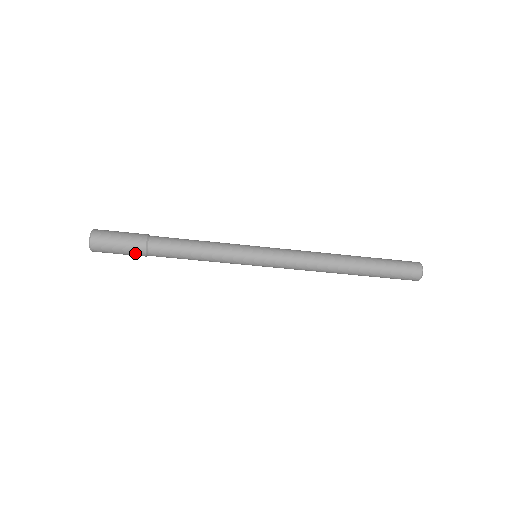
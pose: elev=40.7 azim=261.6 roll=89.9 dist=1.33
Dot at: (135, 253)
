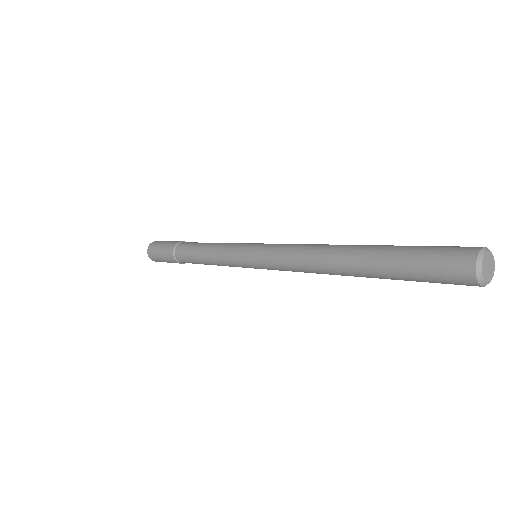
Dot at: occluded
